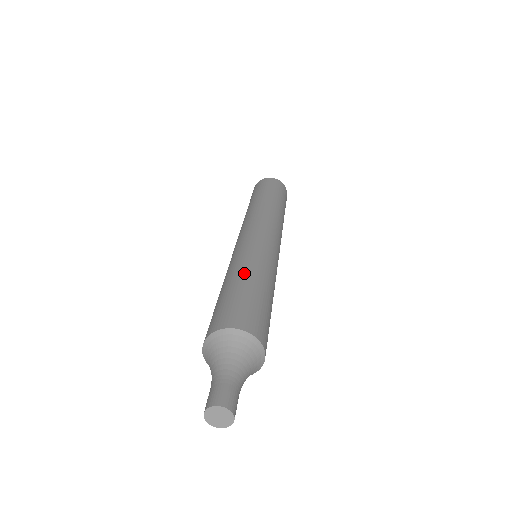
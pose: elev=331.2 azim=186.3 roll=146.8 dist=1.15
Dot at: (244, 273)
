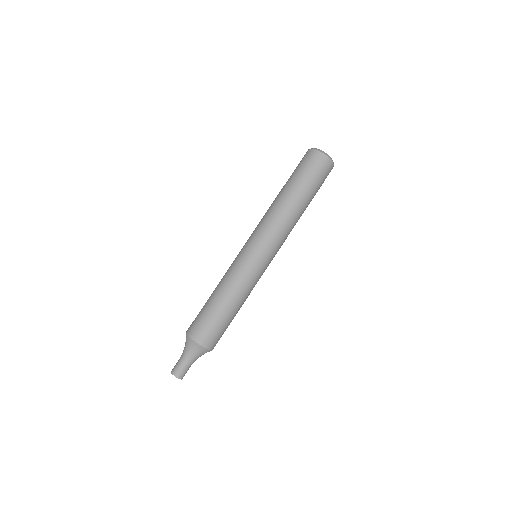
Dot at: (221, 294)
